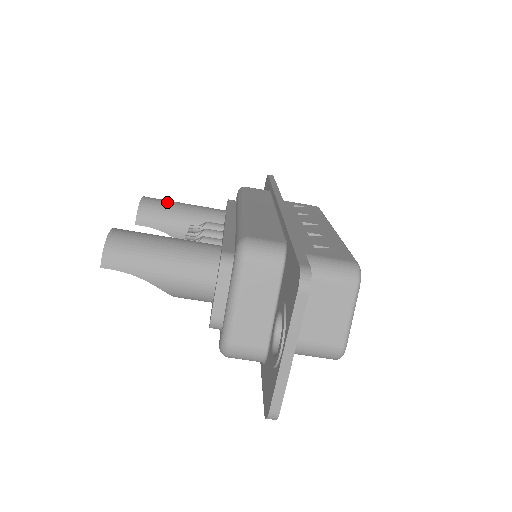
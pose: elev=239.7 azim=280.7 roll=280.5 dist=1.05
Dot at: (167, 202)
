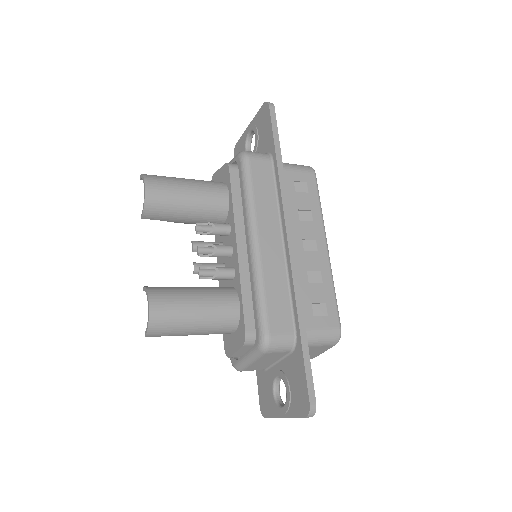
Dot at: (172, 193)
